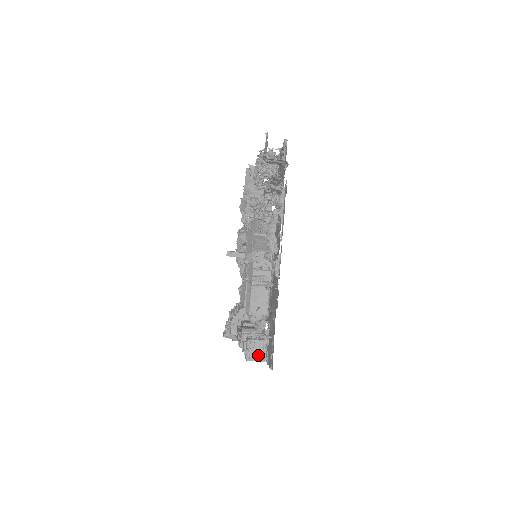
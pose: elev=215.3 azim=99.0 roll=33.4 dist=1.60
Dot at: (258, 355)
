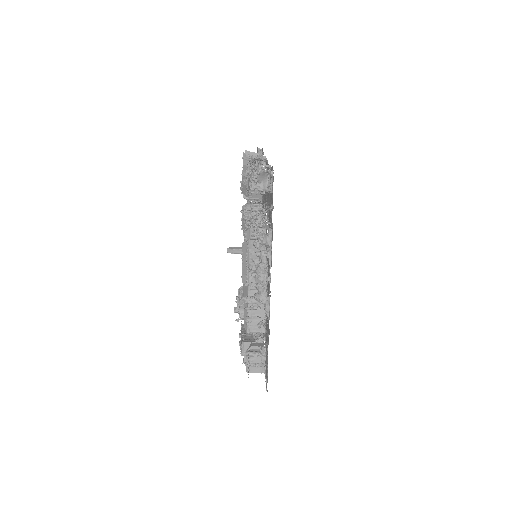
Dot at: (257, 368)
